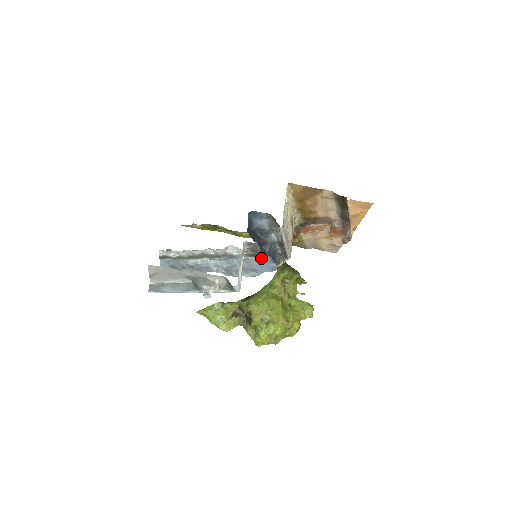
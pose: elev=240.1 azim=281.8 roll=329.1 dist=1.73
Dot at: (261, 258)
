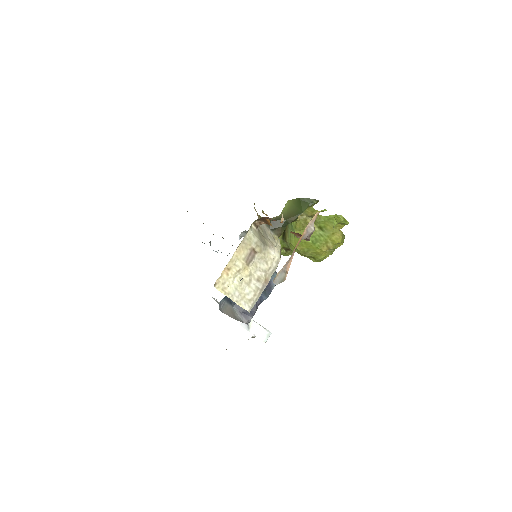
Dot at: occluded
